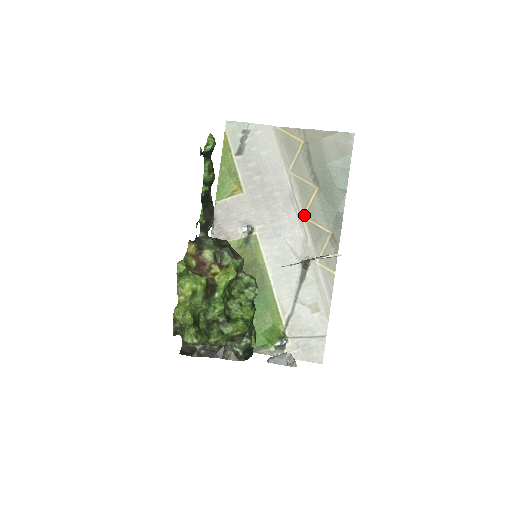
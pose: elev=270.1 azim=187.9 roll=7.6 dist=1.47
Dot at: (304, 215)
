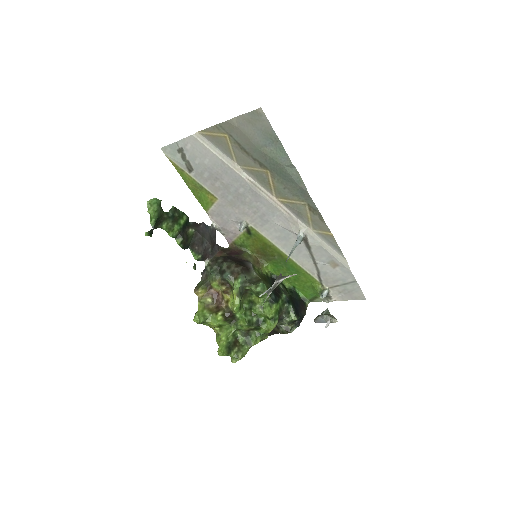
Dot at: (275, 197)
